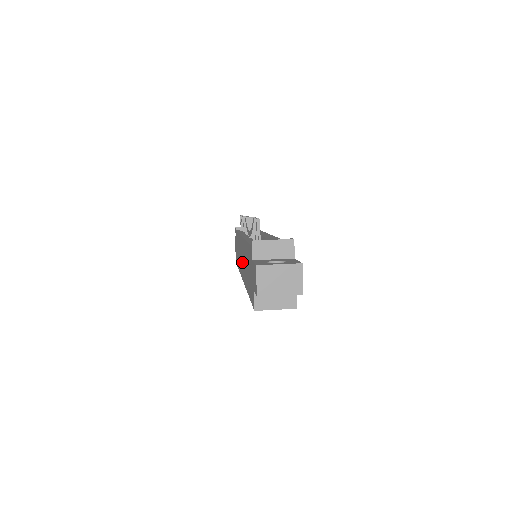
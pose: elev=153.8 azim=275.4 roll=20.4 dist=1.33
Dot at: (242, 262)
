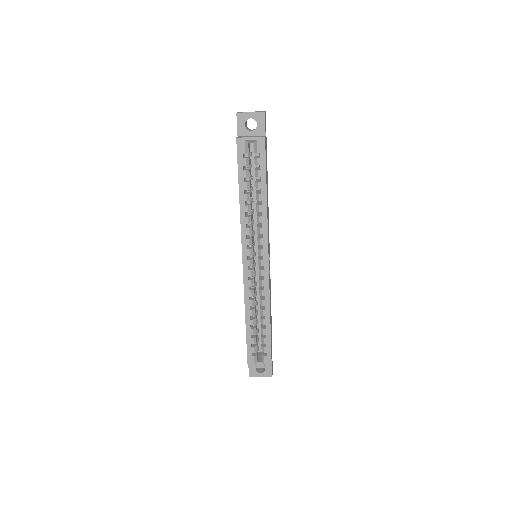
Dot at: occluded
